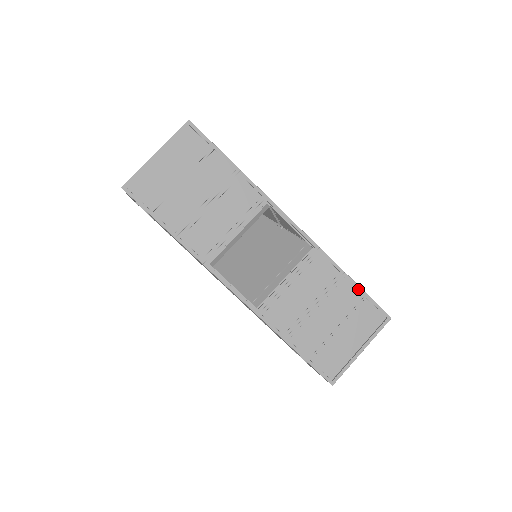
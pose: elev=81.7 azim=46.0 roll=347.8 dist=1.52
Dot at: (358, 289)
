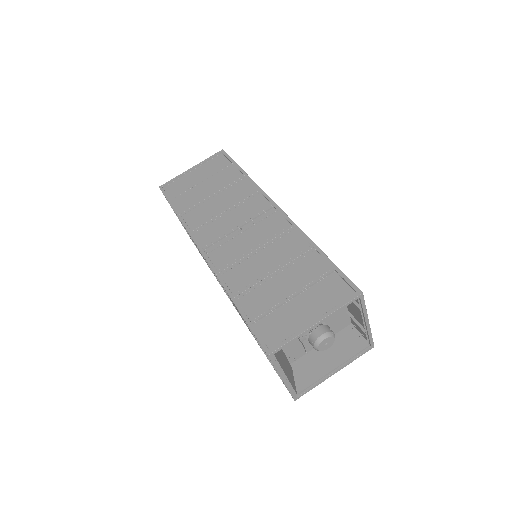
Dot at: occluded
